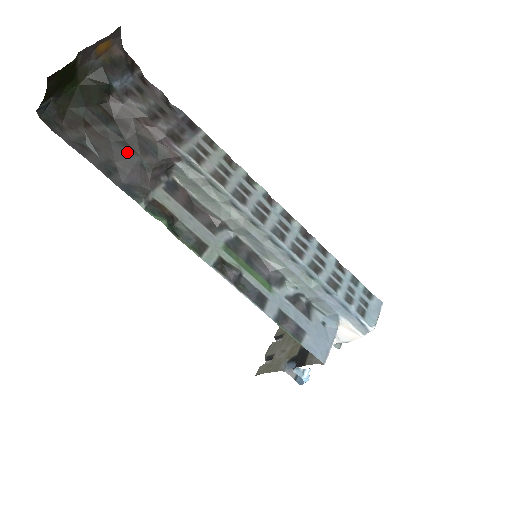
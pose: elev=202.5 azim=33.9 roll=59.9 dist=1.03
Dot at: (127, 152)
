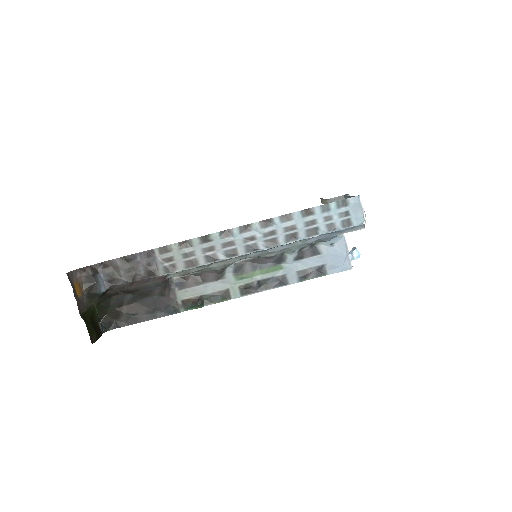
Dot at: (146, 300)
